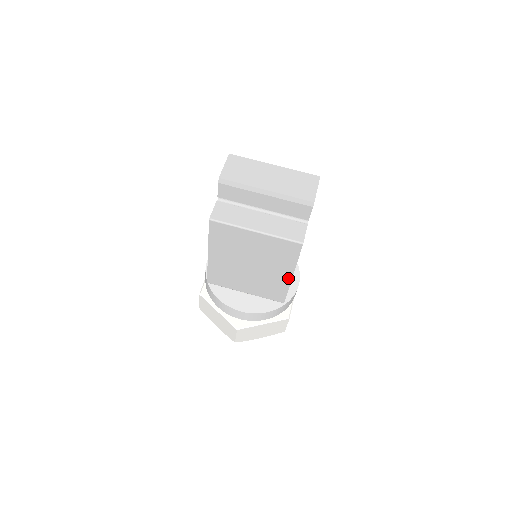
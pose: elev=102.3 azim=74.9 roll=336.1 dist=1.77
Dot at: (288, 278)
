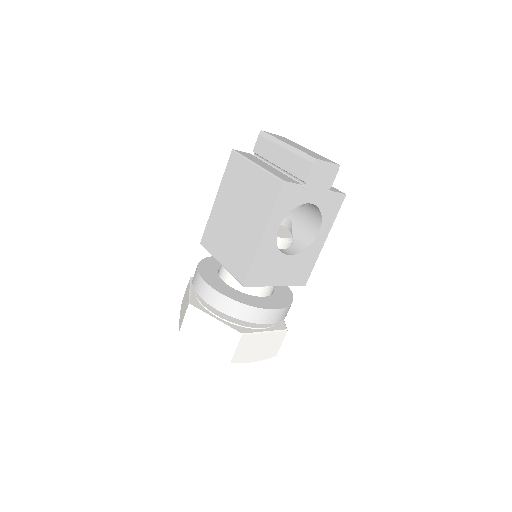
Dot at: (258, 238)
